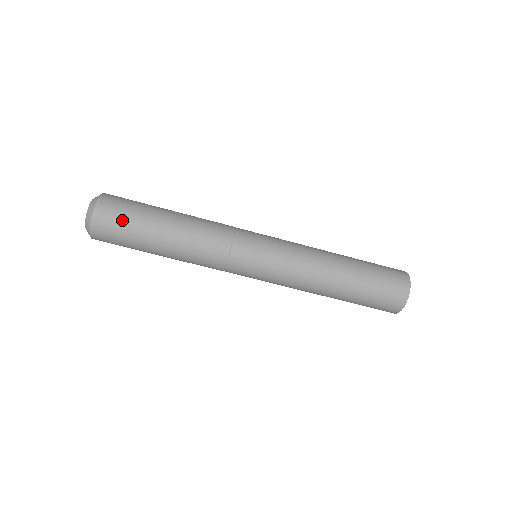
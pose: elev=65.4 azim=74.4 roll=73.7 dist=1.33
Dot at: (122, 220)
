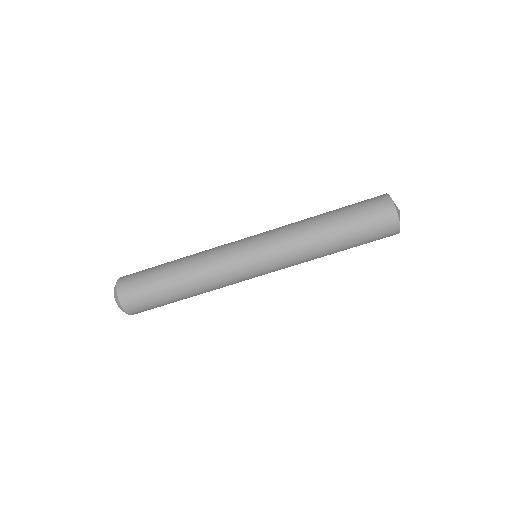
Dot at: (148, 306)
